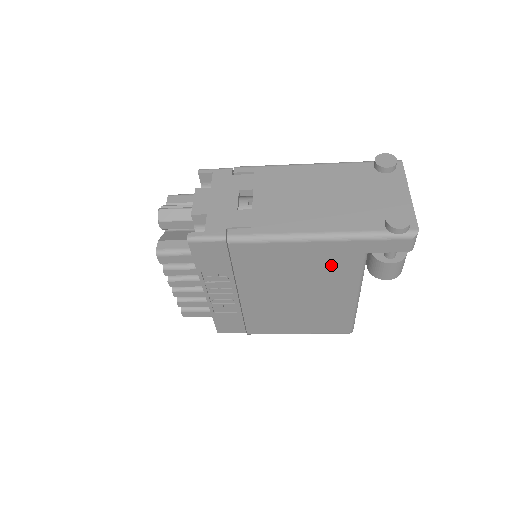
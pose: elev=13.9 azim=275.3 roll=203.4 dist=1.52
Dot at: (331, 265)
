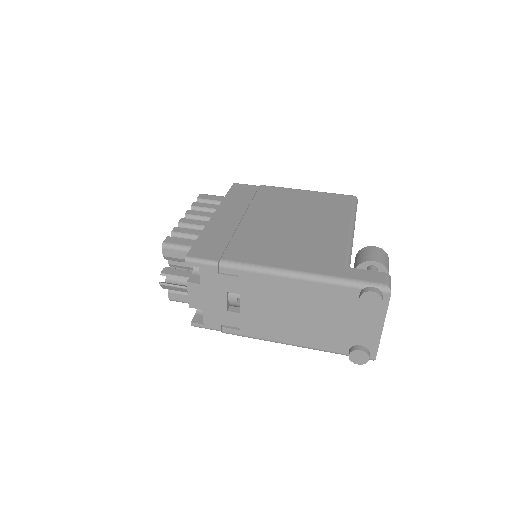
Dot at: occluded
